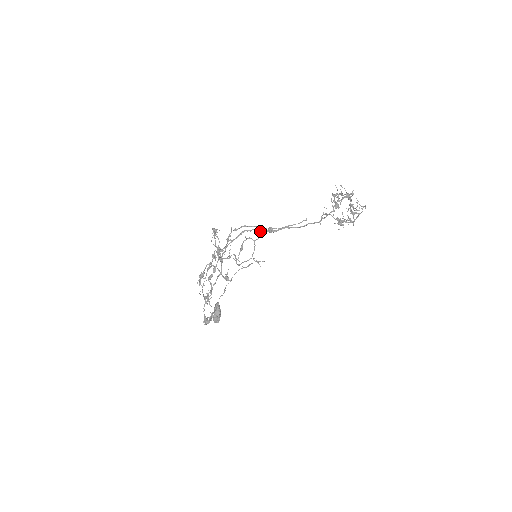
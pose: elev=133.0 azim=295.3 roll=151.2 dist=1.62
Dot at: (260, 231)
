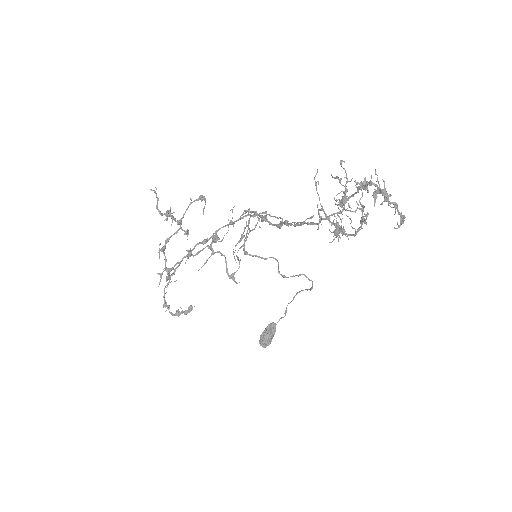
Dot at: (258, 219)
